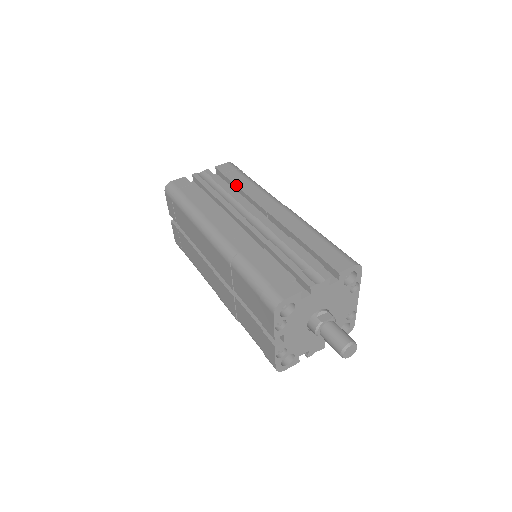
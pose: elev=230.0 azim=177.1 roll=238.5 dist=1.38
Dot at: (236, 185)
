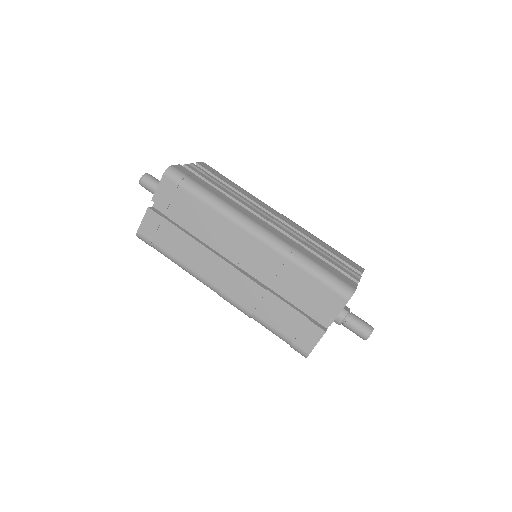
Dot at: (232, 186)
